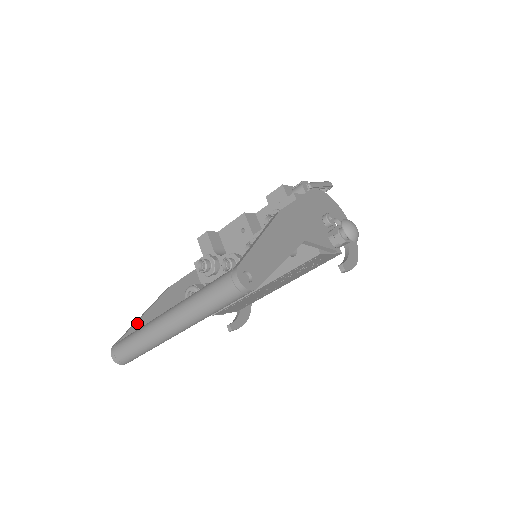
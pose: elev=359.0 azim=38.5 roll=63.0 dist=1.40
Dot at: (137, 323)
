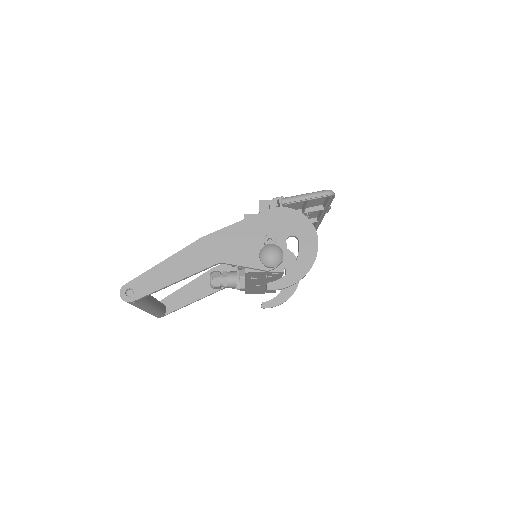
Dot at: (175, 292)
